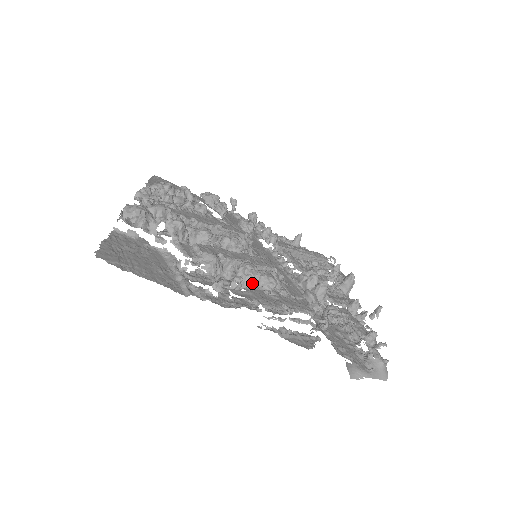
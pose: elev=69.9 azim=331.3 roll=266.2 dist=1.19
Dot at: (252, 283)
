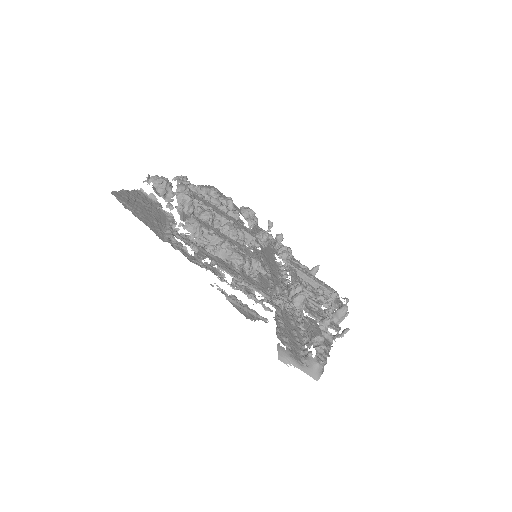
Dot at: (225, 256)
